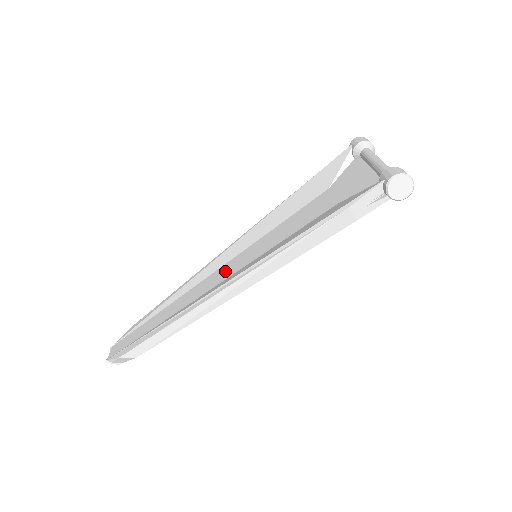
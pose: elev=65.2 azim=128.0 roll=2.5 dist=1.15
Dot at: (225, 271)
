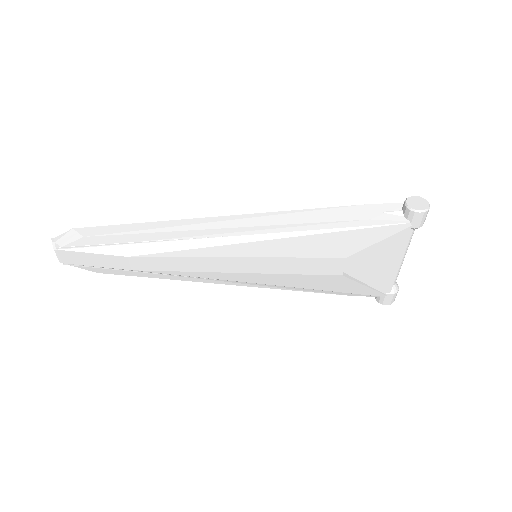
Dot at: occluded
